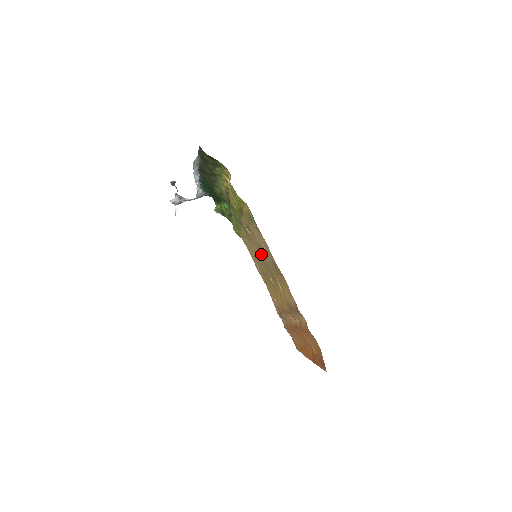
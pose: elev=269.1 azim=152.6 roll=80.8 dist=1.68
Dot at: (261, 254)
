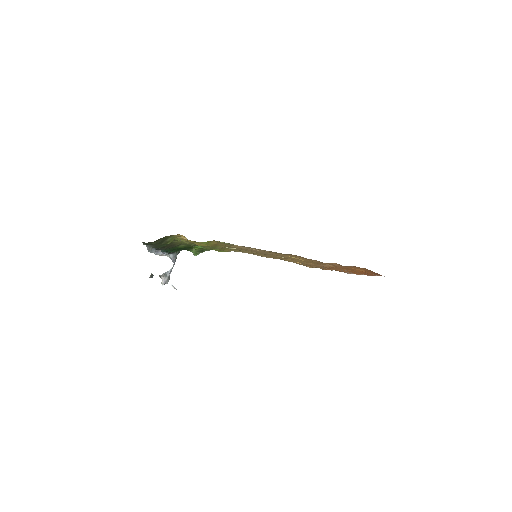
Dot at: (258, 252)
